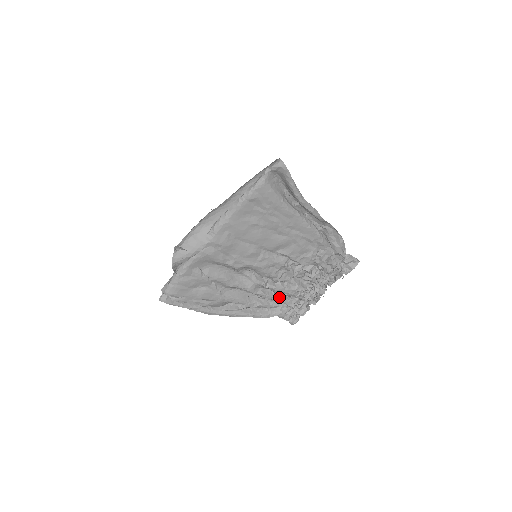
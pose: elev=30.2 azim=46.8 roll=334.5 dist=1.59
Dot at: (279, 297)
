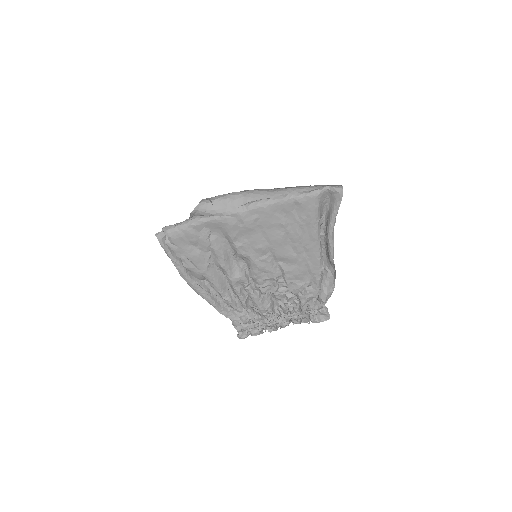
Dot at: (248, 305)
